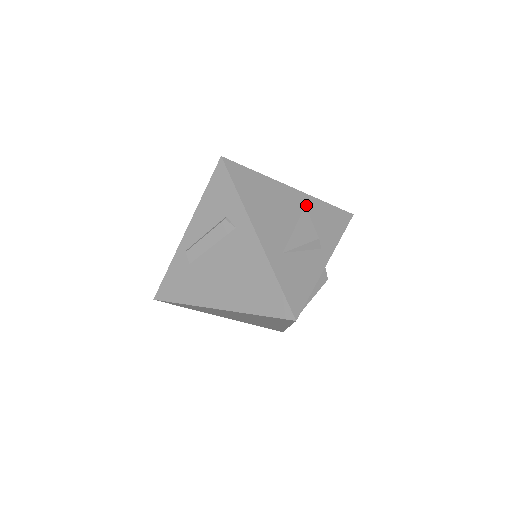
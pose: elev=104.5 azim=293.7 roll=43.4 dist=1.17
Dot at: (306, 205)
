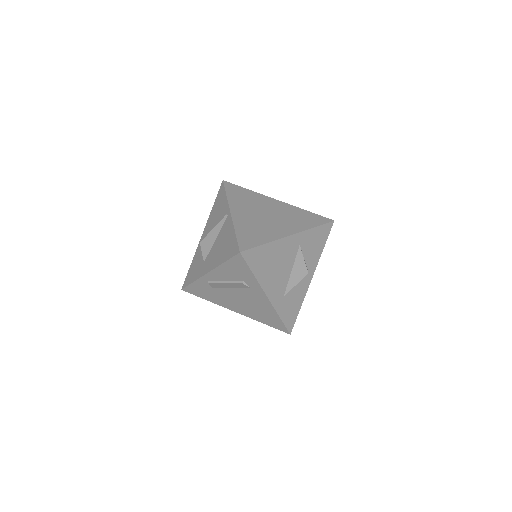
Dot at: (300, 243)
